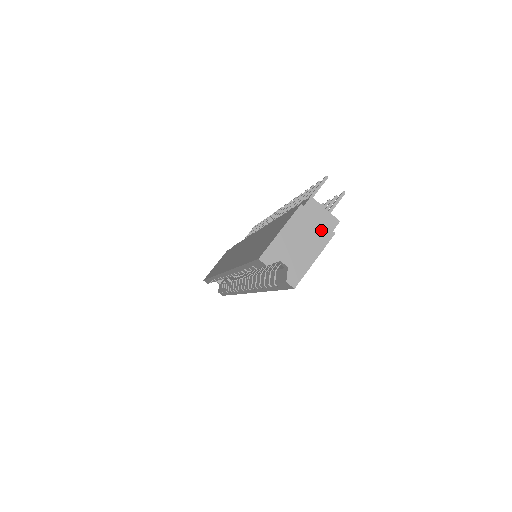
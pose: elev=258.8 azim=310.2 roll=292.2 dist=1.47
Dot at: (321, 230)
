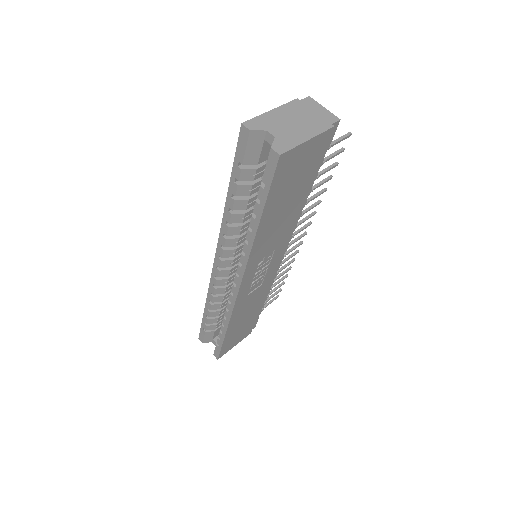
Dot at: (318, 120)
